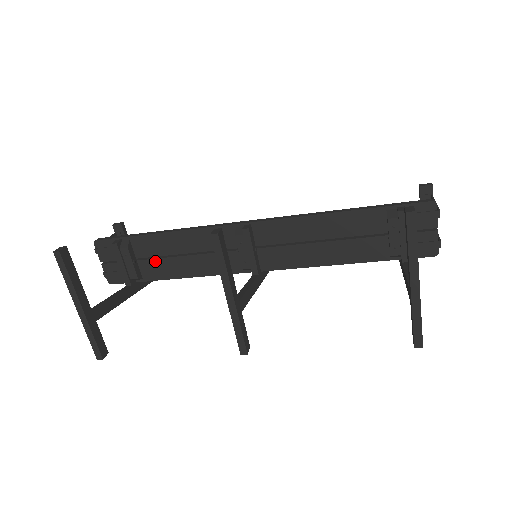
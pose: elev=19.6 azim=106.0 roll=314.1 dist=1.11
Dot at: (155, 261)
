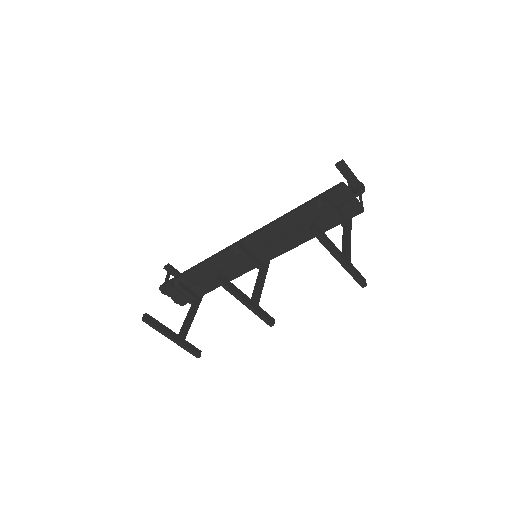
Dot at: (199, 284)
